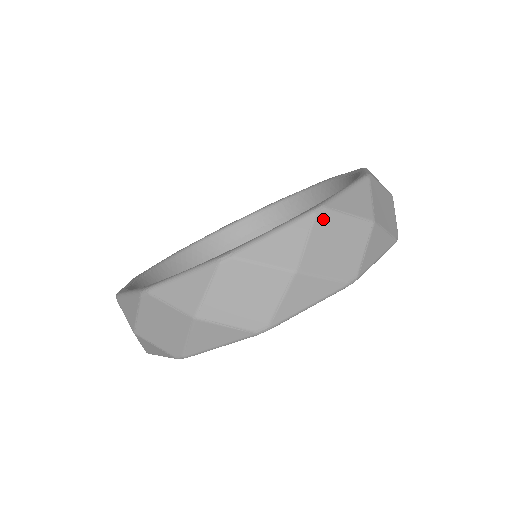
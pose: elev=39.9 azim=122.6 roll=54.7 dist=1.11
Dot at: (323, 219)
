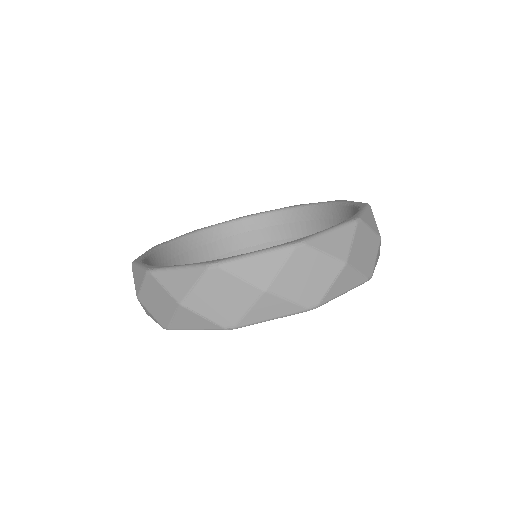
Dot at: (360, 228)
